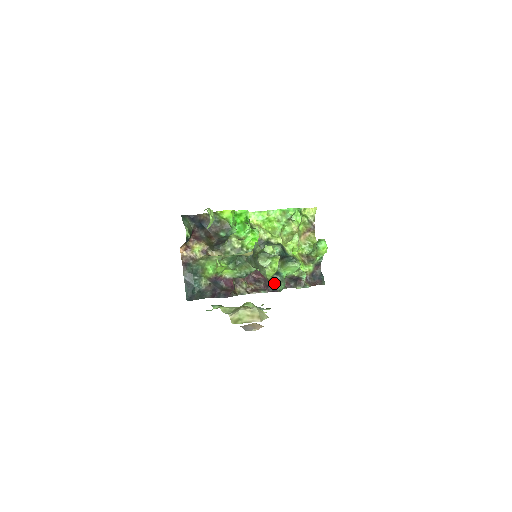
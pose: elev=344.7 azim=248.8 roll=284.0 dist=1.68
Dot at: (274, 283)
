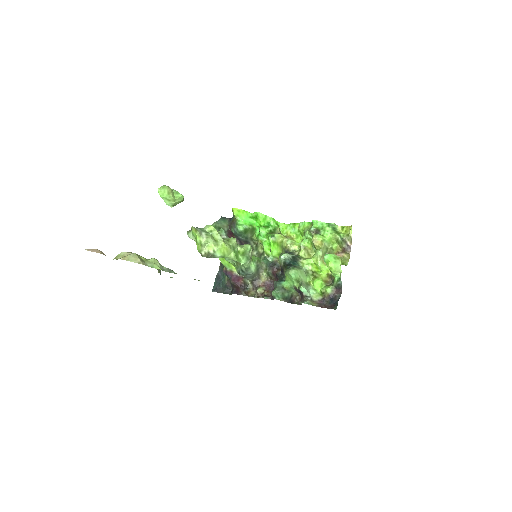
Dot at: occluded
